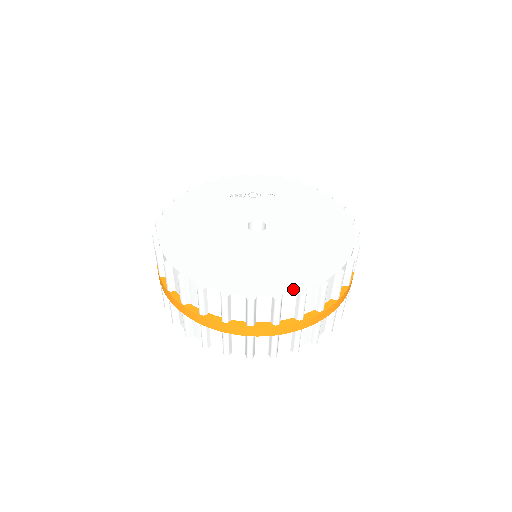
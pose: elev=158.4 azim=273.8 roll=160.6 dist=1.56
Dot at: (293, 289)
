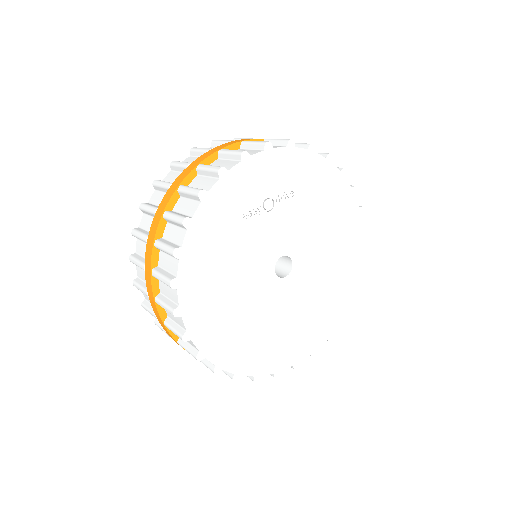
Dot at: (323, 338)
